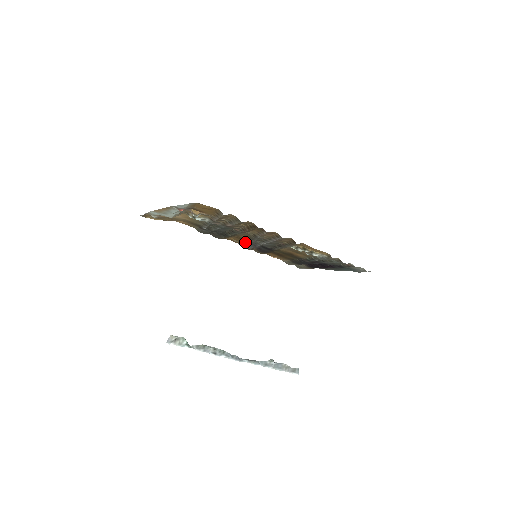
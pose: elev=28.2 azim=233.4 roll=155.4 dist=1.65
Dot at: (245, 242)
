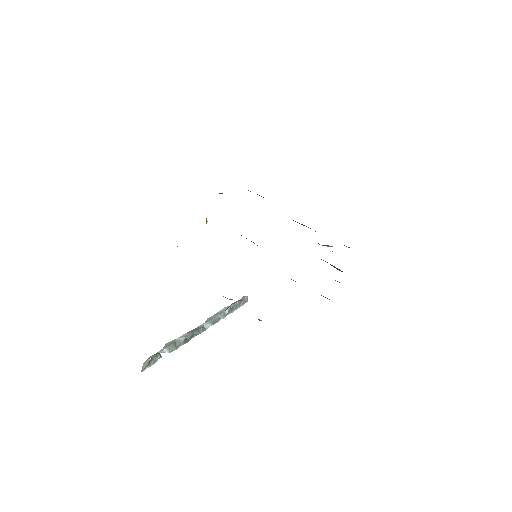
Dot at: occluded
